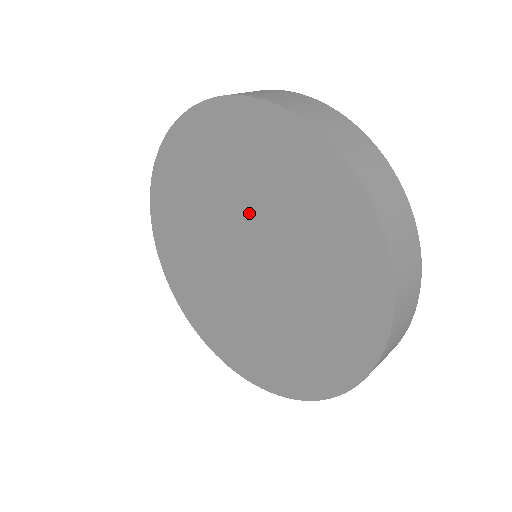
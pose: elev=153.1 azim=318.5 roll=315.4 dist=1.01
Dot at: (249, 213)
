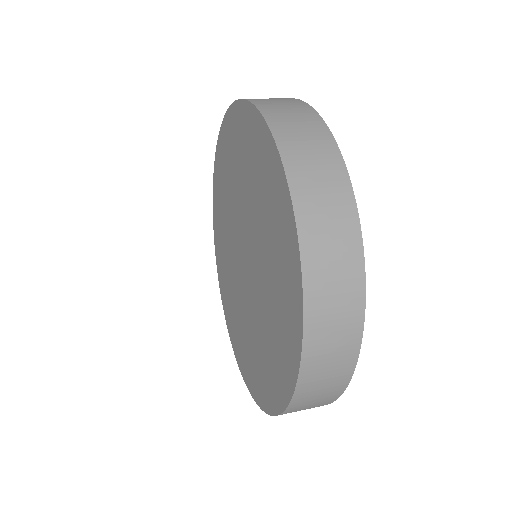
Dot at: (234, 217)
